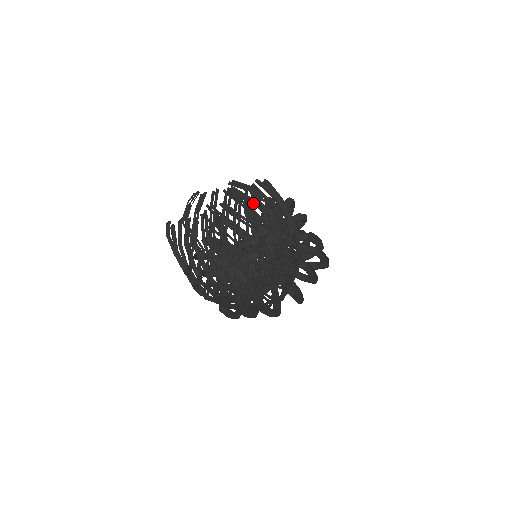
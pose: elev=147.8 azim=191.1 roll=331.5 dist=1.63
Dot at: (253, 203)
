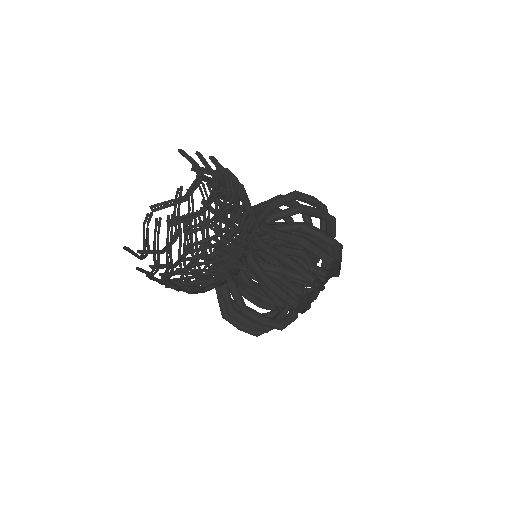
Dot at: occluded
